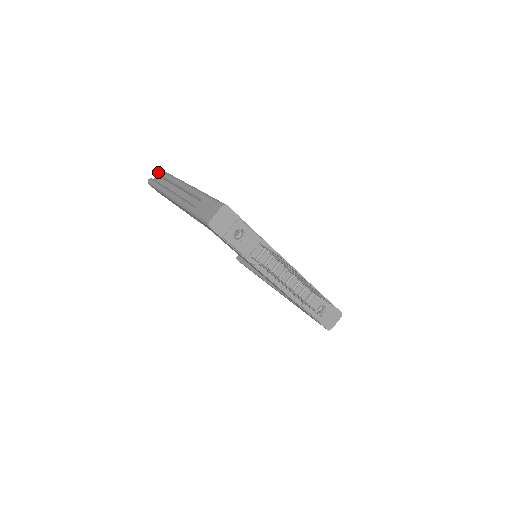
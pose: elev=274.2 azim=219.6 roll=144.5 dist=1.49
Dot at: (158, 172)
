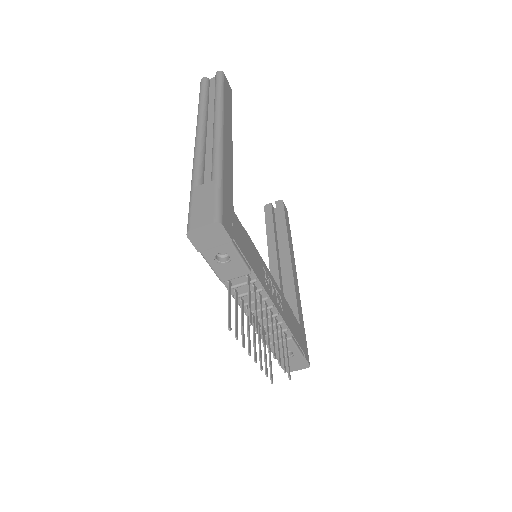
Dot at: (216, 76)
